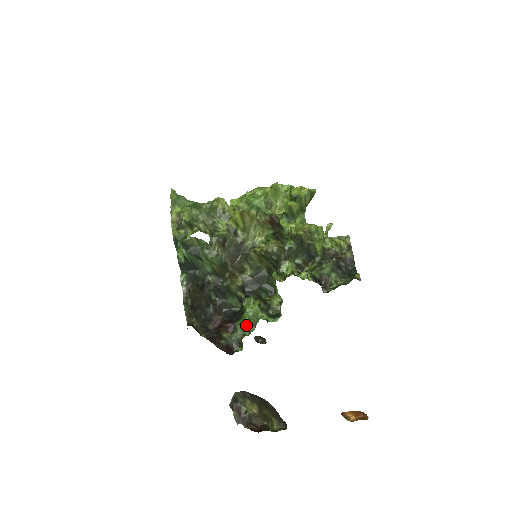
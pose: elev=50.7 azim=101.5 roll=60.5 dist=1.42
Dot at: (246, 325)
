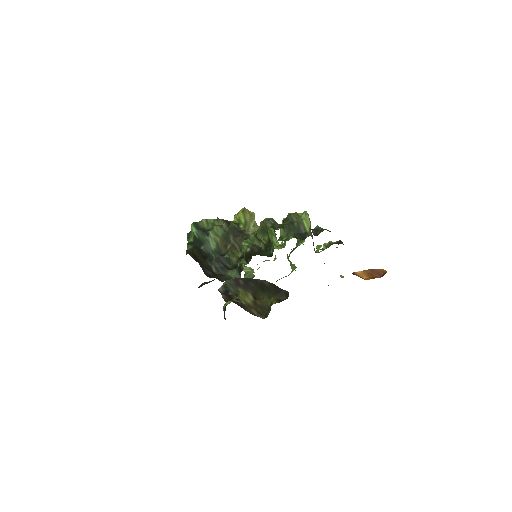
Dot at: (243, 246)
